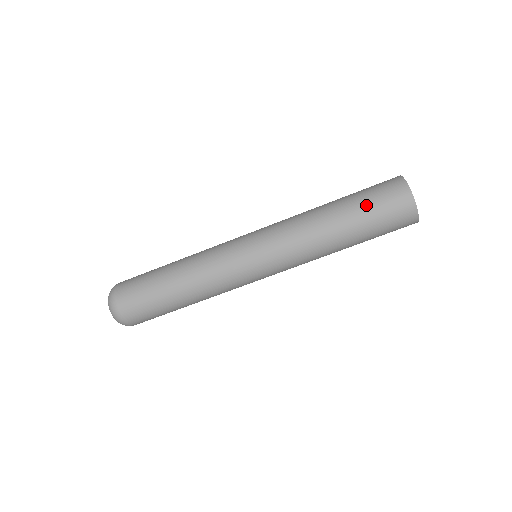
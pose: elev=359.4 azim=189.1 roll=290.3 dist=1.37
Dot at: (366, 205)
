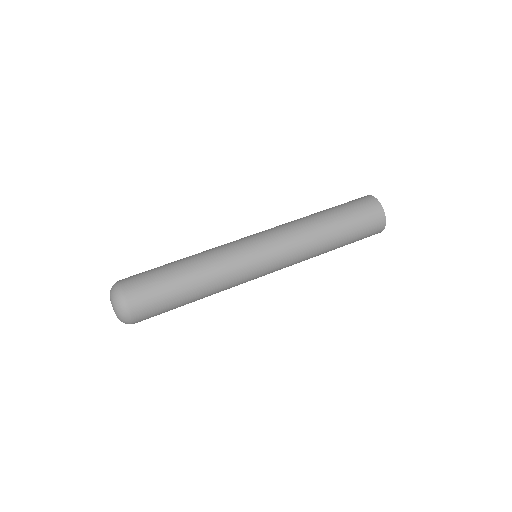
Dot at: (354, 223)
